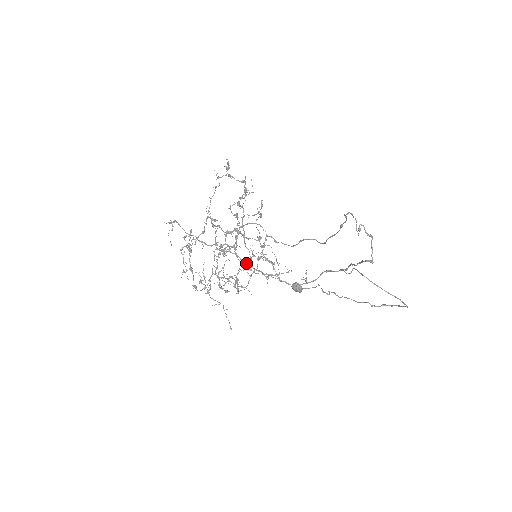
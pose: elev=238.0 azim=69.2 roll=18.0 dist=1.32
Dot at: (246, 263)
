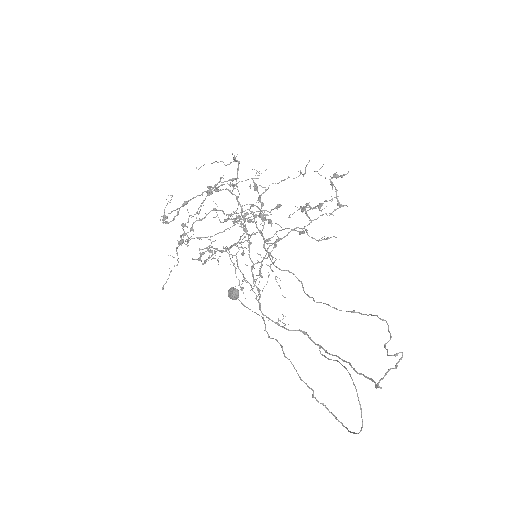
Dot at: occluded
